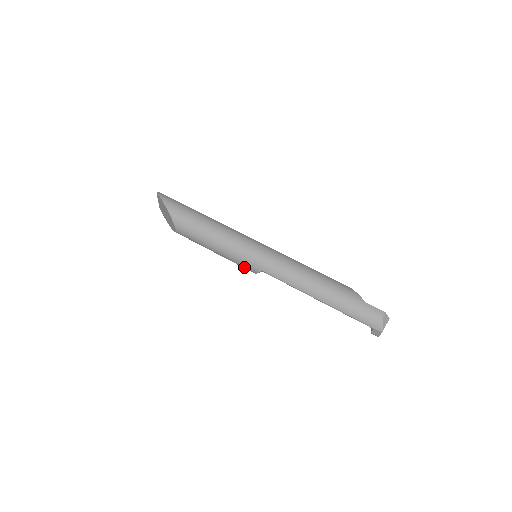
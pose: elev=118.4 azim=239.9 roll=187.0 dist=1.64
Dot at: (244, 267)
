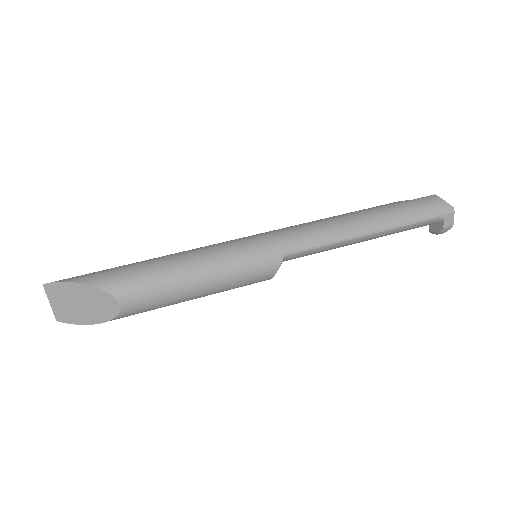
Dot at: (257, 275)
